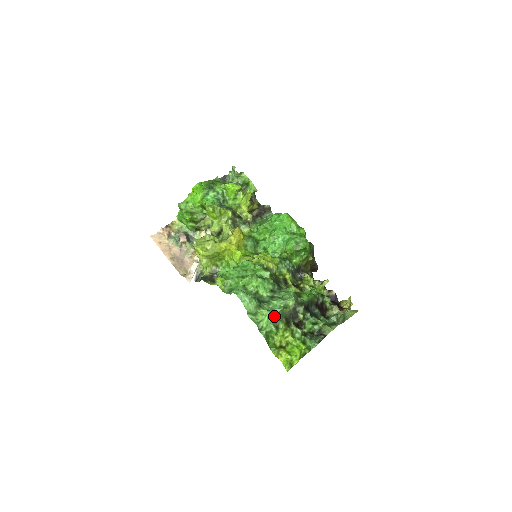
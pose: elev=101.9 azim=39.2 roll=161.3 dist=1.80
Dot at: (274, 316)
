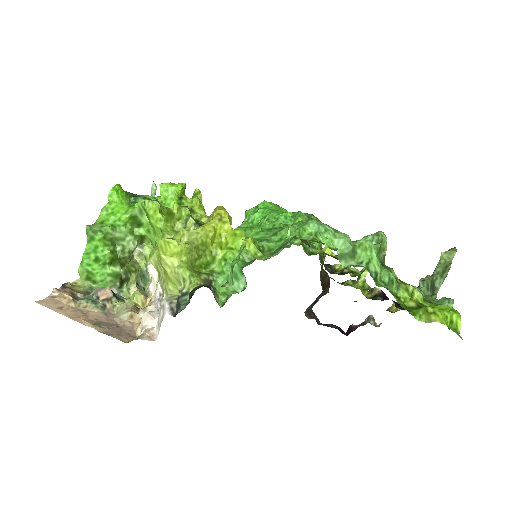
Dot at: occluded
